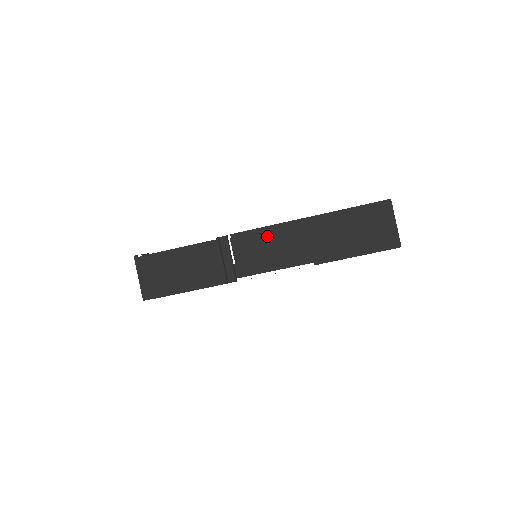
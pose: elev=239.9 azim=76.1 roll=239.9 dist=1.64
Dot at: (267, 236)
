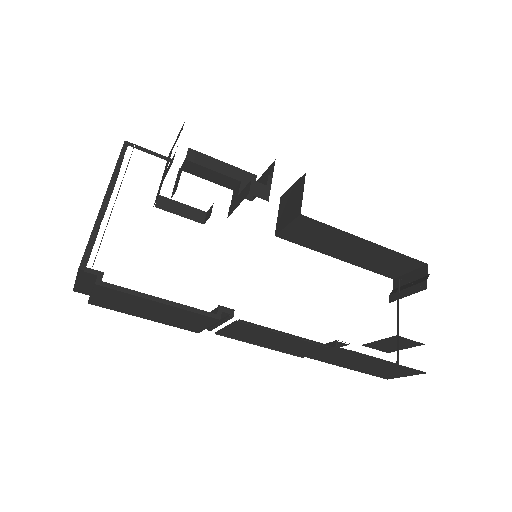
Dot at: (281, 337)
